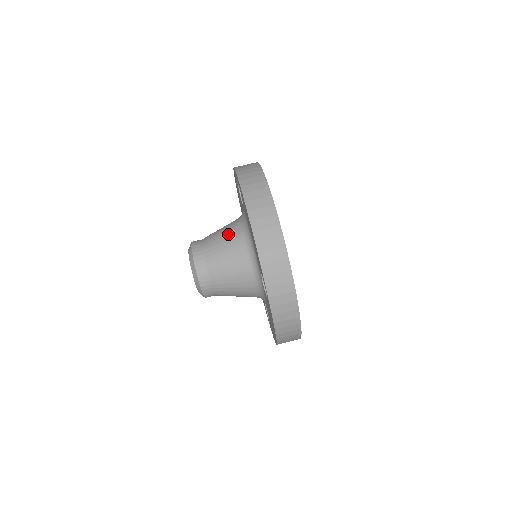
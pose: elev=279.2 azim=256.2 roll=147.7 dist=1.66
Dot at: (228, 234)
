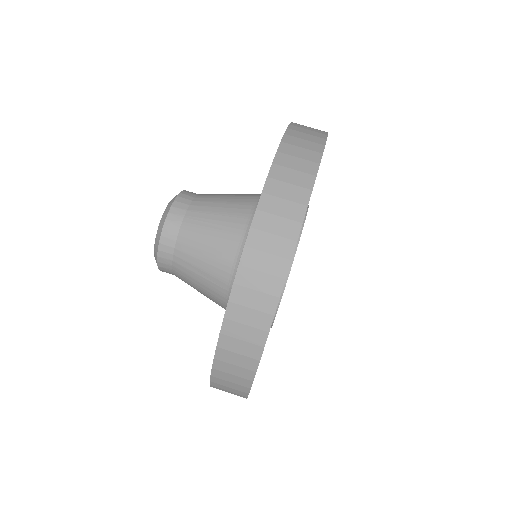
Dot at: (236, 198)
